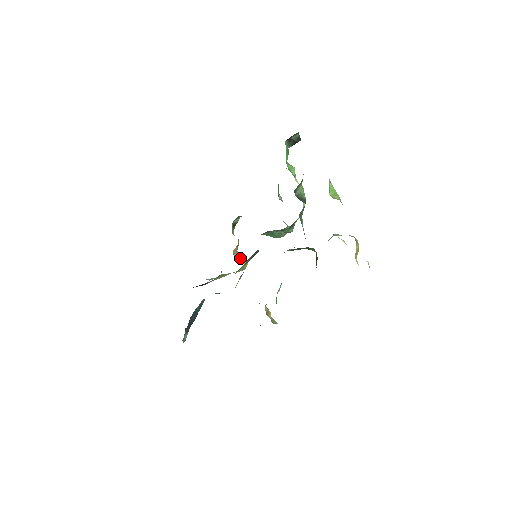
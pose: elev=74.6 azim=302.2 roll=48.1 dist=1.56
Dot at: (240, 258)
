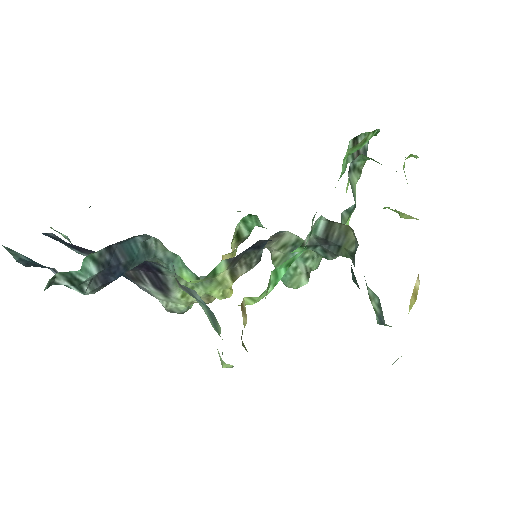
Dot at: occluded
